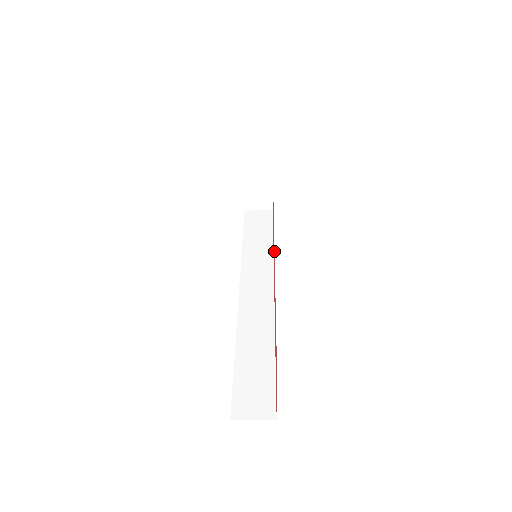
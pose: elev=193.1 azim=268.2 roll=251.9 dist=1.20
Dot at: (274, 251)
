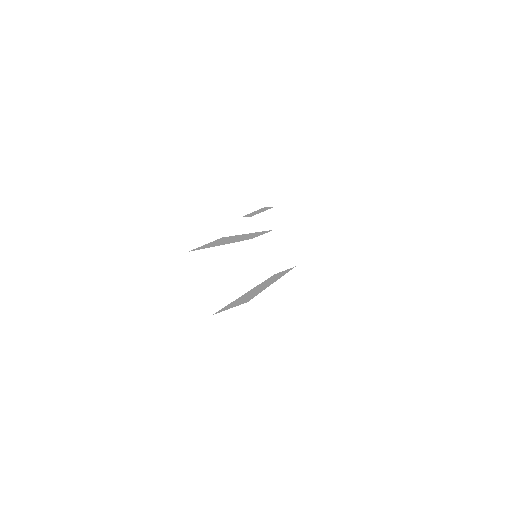
Dot at: occluded
